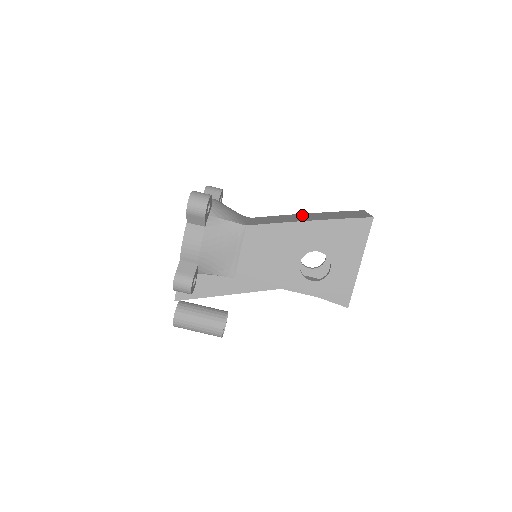
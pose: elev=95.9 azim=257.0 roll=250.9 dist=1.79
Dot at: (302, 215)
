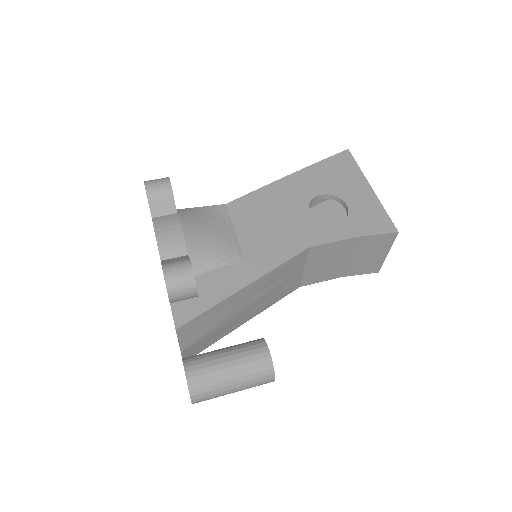
Dot at: occluded
